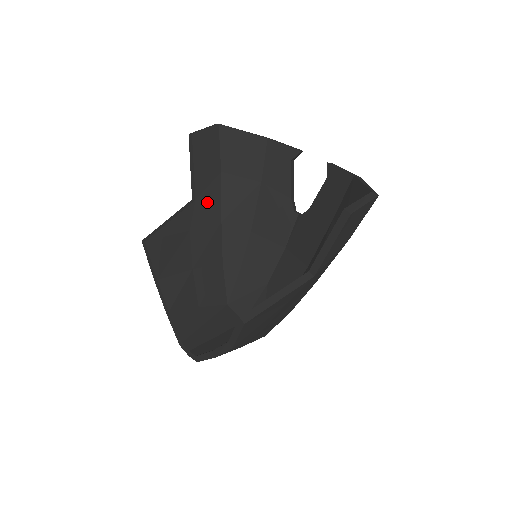
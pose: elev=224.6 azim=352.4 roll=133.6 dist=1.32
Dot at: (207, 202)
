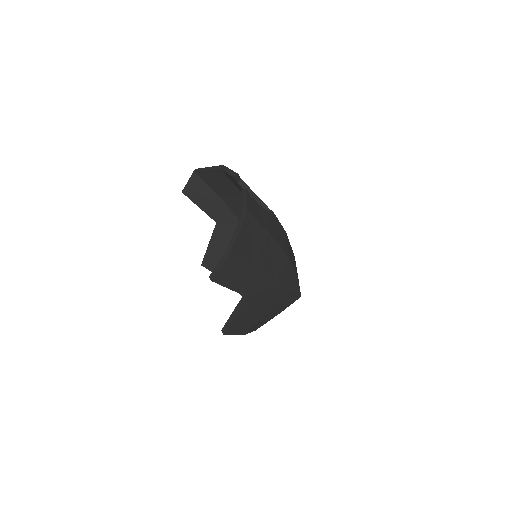
Dot at: (225, 219)
